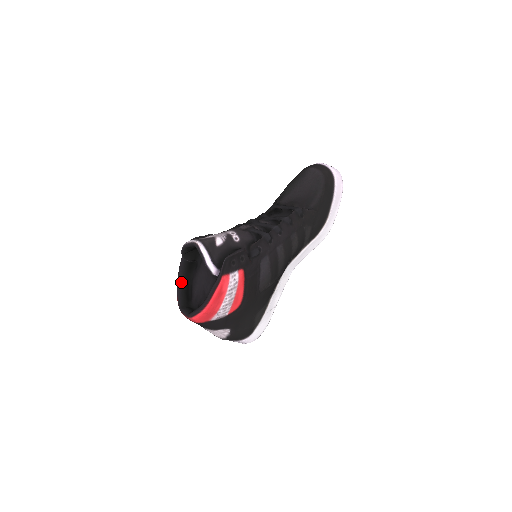
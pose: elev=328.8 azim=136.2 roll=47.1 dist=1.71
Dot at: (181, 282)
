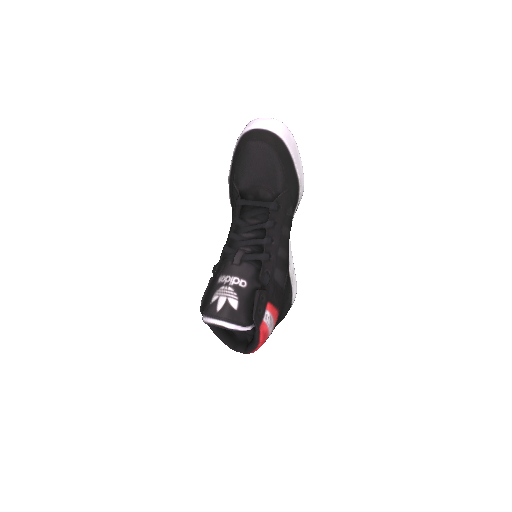
Dot at: (218, 332)
